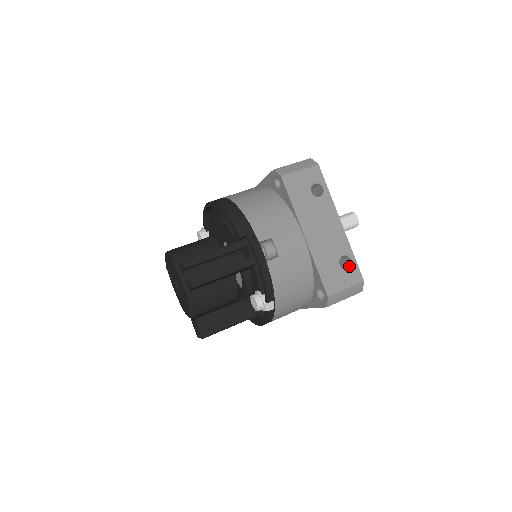
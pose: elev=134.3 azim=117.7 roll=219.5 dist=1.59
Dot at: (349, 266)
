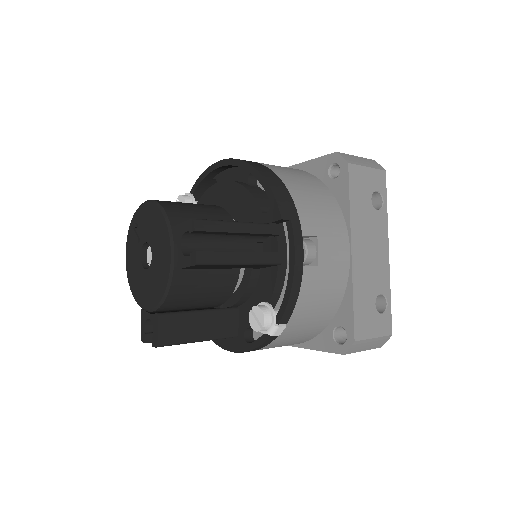
Dot at: (381, 310)
